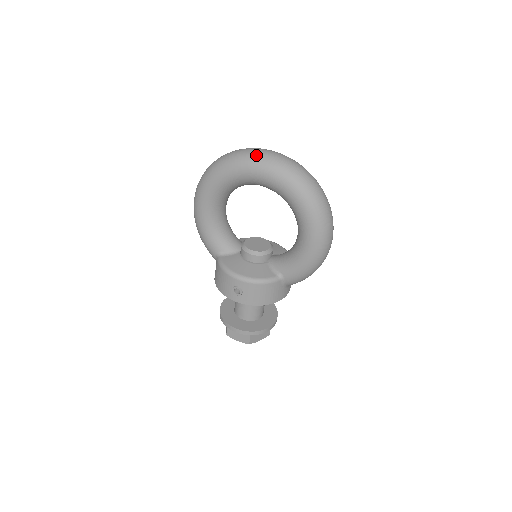
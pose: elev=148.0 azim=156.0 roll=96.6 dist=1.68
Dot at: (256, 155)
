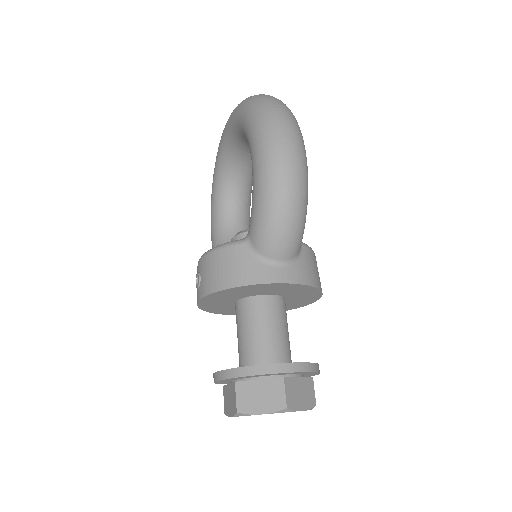
Dot at: occluded
